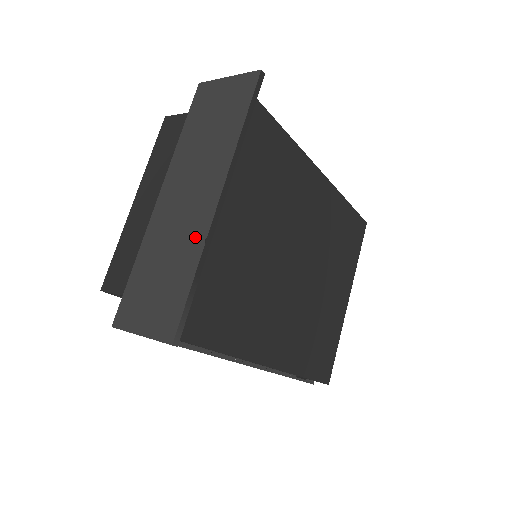
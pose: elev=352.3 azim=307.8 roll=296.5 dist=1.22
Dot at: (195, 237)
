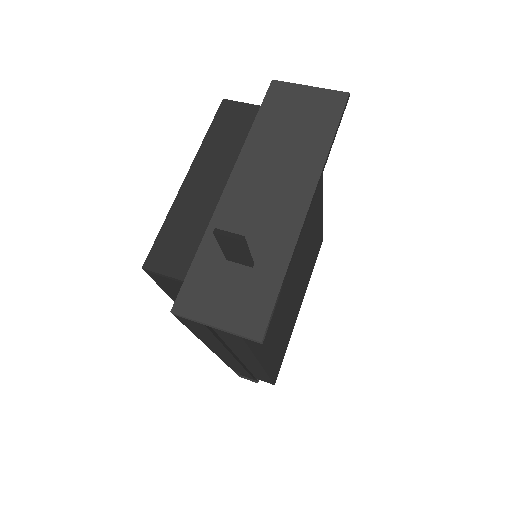
Dot at: (282, 237)
